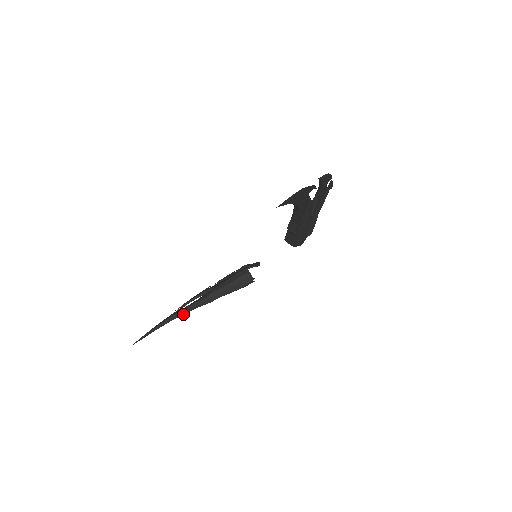
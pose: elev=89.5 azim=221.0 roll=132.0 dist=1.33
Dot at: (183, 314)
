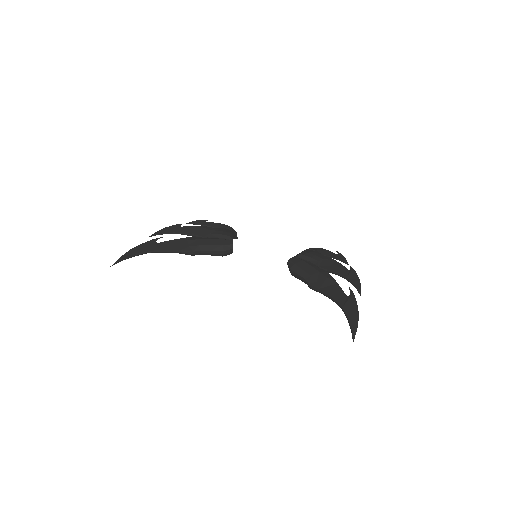
Dot at: (163, 252)
